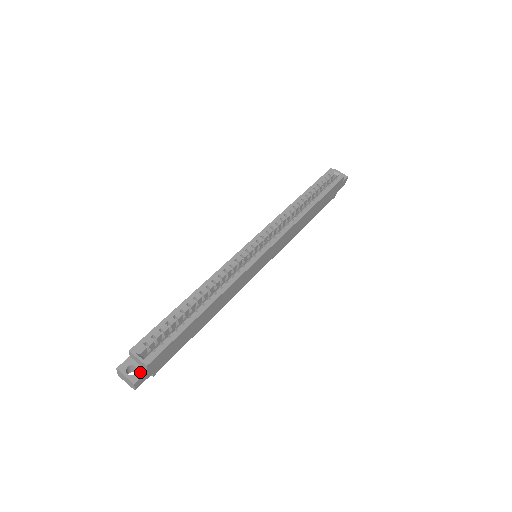
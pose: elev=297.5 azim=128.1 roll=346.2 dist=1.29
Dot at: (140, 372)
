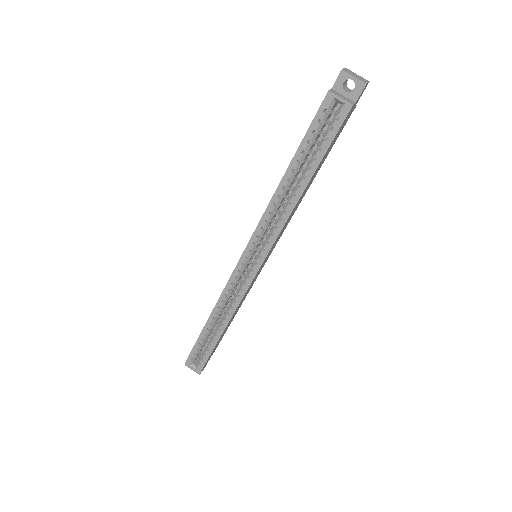
Dot at: occluded
